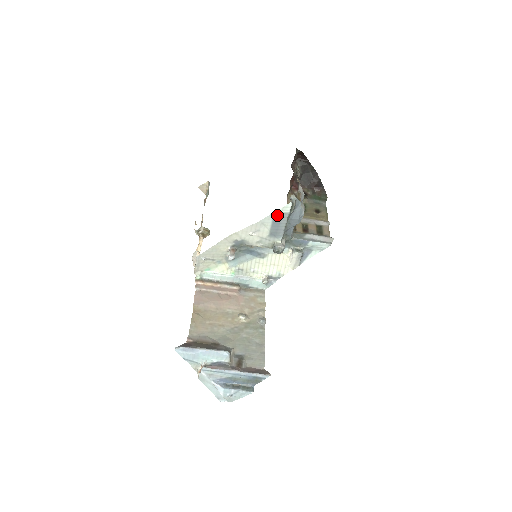
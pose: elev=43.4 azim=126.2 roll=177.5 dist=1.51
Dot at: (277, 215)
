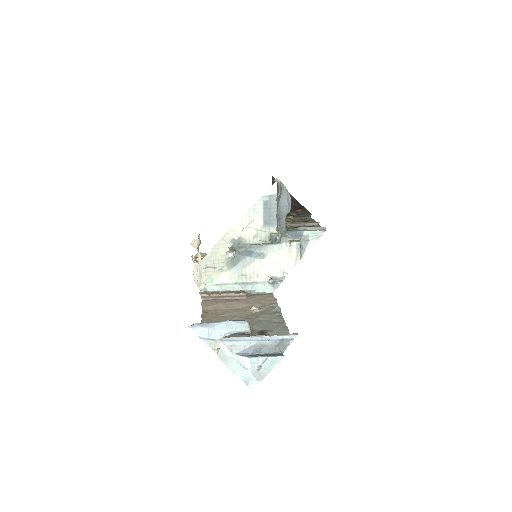
Dot at: (266, 199)
